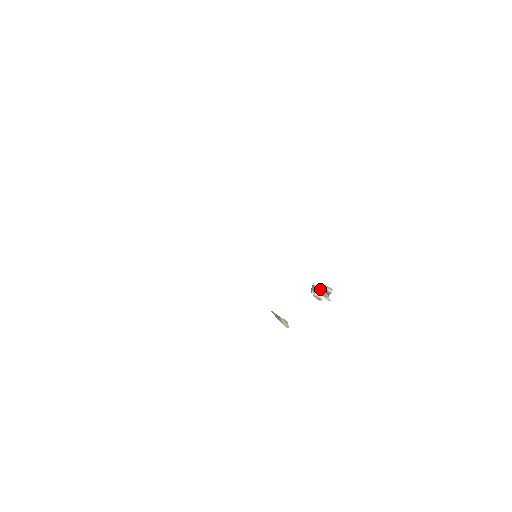
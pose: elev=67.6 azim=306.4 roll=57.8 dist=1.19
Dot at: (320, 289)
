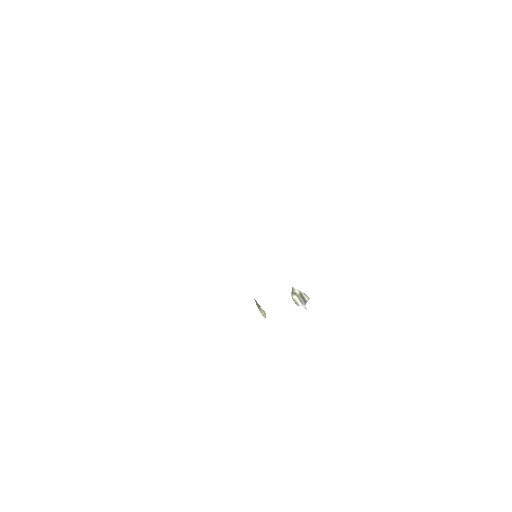
Dot at: (298, 294)
